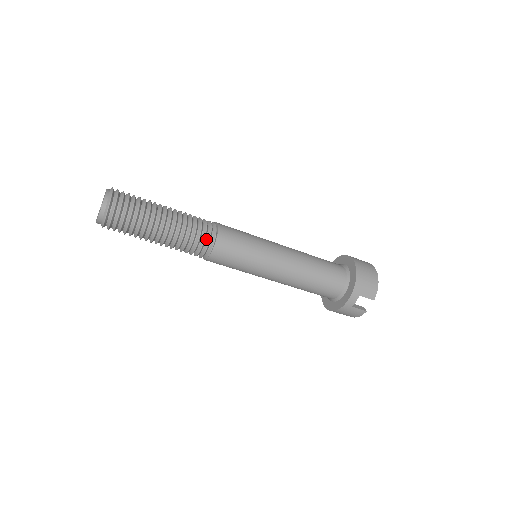
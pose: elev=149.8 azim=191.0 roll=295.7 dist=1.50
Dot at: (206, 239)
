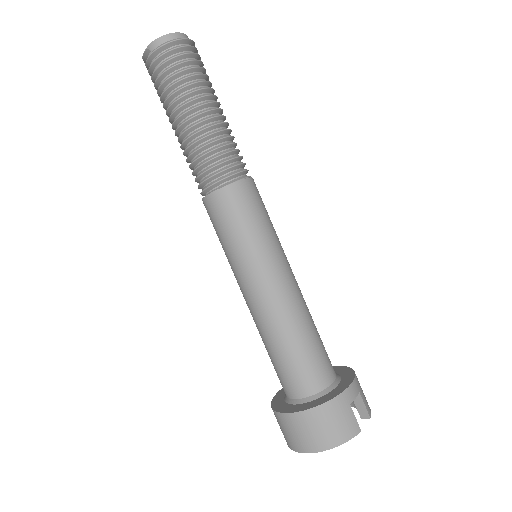
Dot at: (243, 168)
